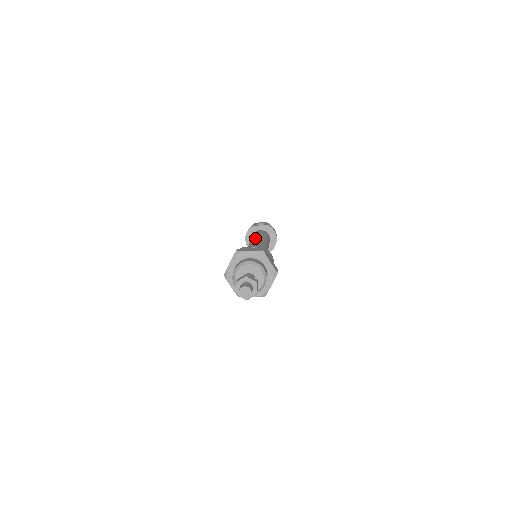
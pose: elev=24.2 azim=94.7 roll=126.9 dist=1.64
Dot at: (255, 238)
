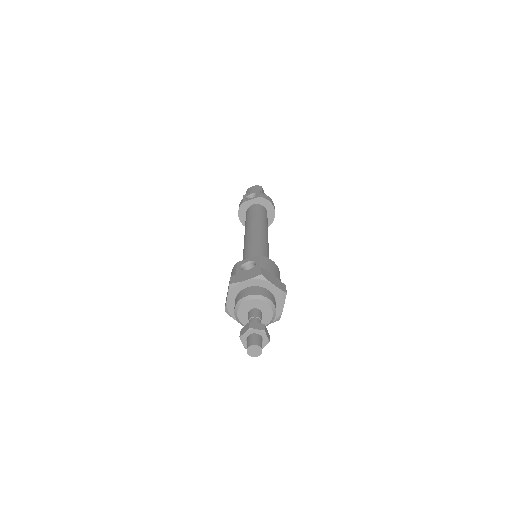
Dot at: (249, 226)
